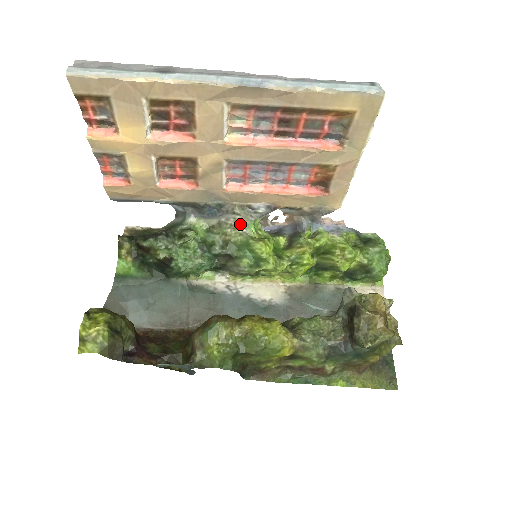
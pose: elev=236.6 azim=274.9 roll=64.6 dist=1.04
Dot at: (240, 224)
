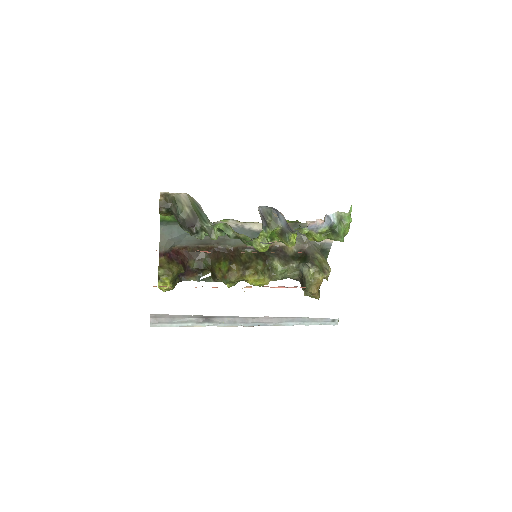
Dot at: occluded
